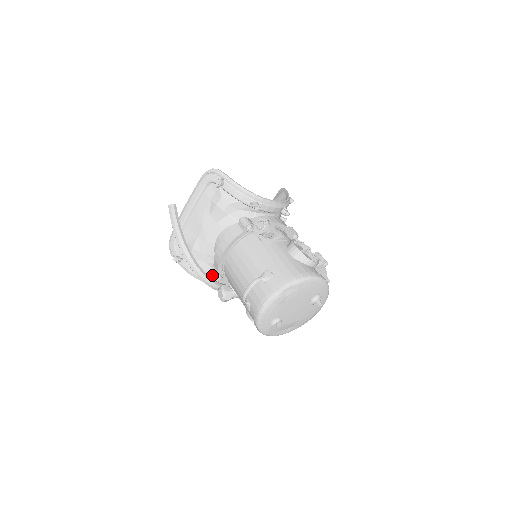
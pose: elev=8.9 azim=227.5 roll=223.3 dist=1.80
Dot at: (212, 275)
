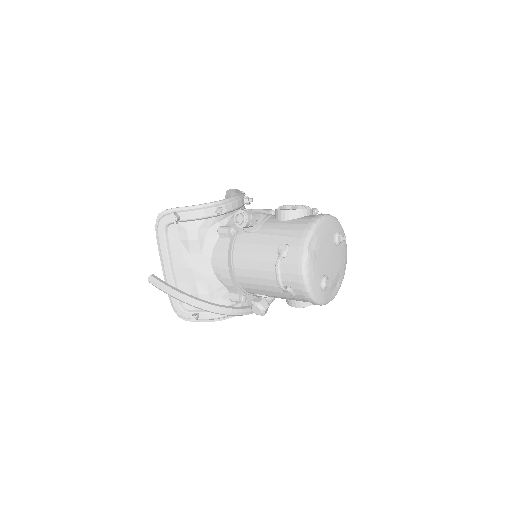
Dot at: (235, 301)
